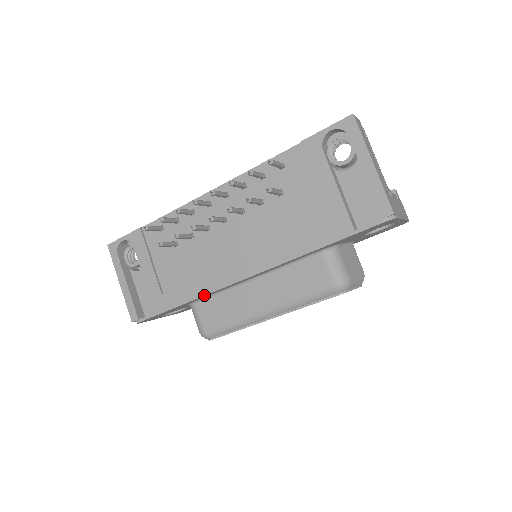
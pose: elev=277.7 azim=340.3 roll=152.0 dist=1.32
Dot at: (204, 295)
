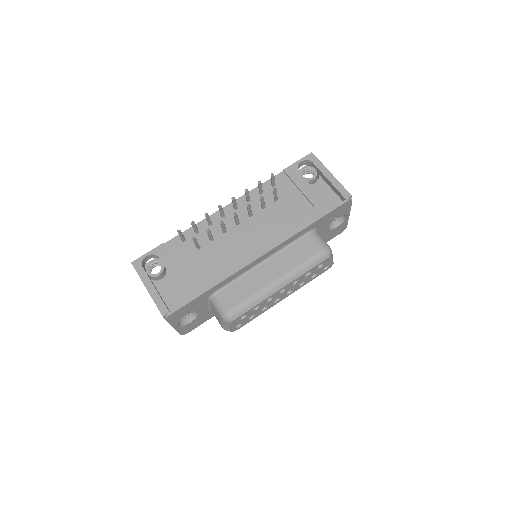
Dot at: (231, 275)
